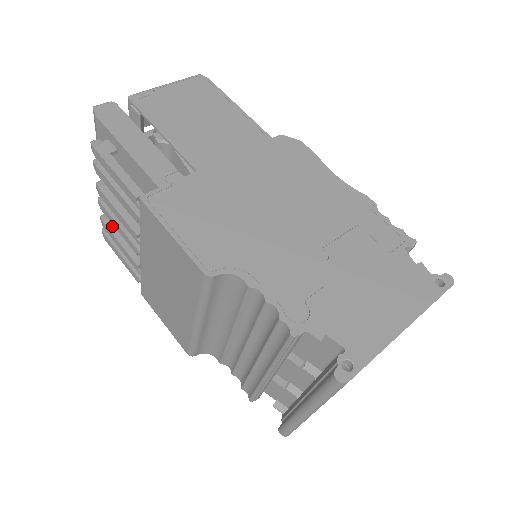
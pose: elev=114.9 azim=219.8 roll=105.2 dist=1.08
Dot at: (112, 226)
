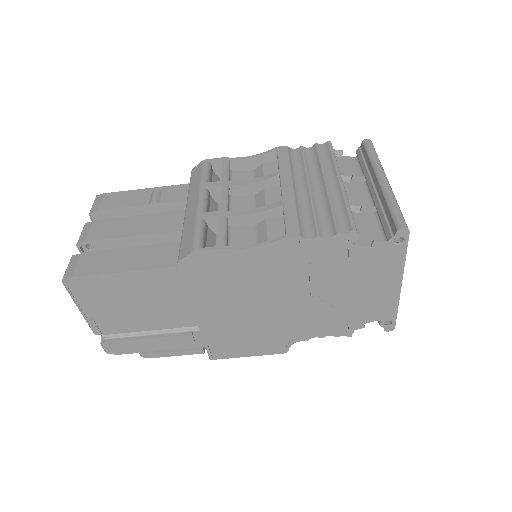
Dot at: occluded
